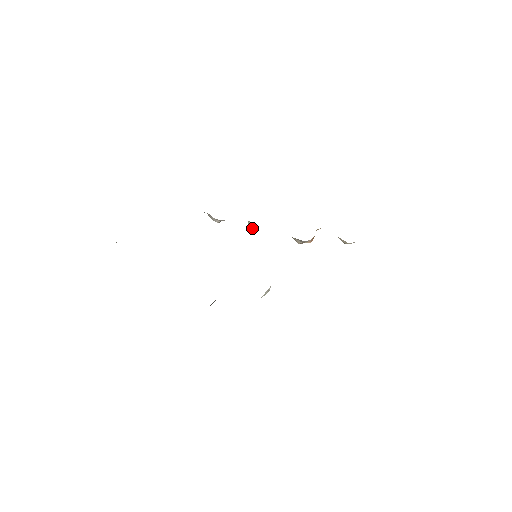
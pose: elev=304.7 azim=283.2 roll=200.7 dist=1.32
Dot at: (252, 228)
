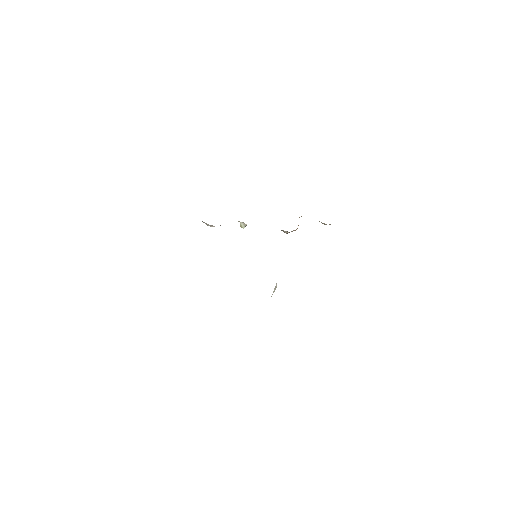
Dot at: (244, 227)
